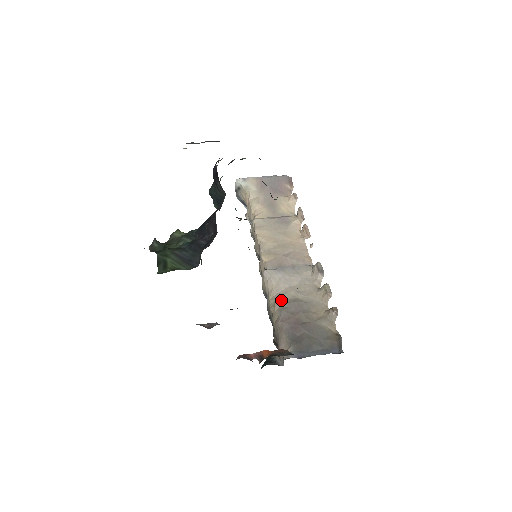
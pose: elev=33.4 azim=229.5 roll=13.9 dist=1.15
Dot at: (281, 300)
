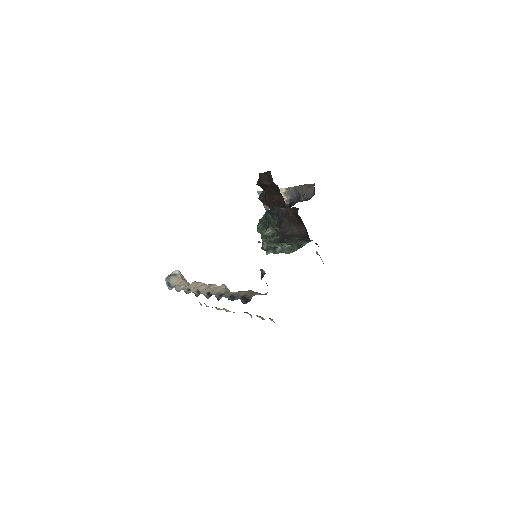
Dot at: occluded
